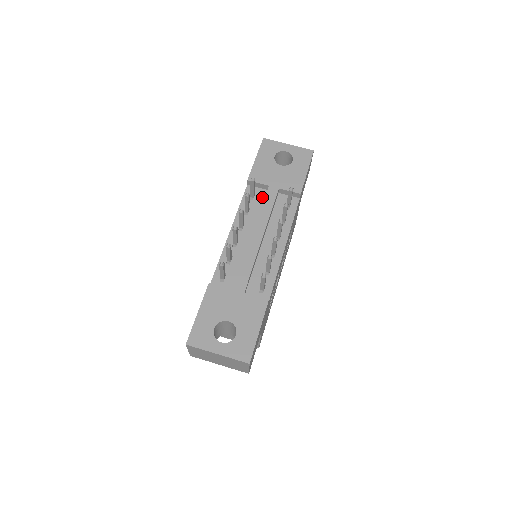
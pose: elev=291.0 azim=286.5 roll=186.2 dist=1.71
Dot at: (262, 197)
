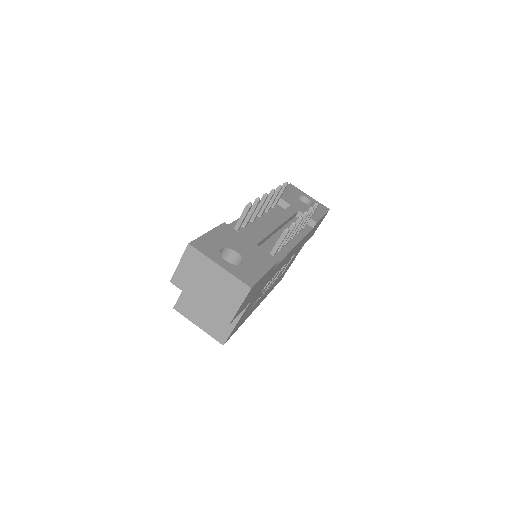
Dot at: (281, 211)
